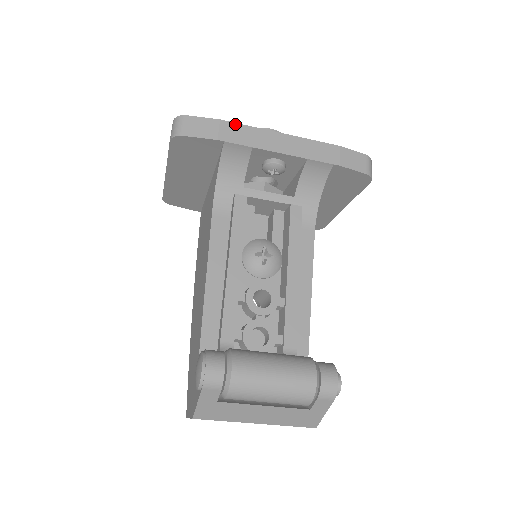
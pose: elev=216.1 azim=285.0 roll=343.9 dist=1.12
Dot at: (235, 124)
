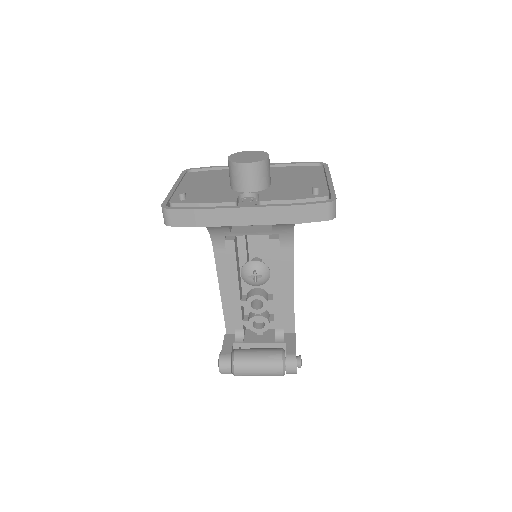
Dot at: (206, 210)
